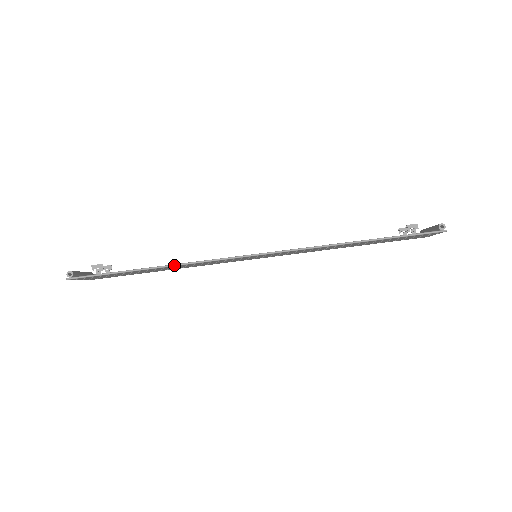
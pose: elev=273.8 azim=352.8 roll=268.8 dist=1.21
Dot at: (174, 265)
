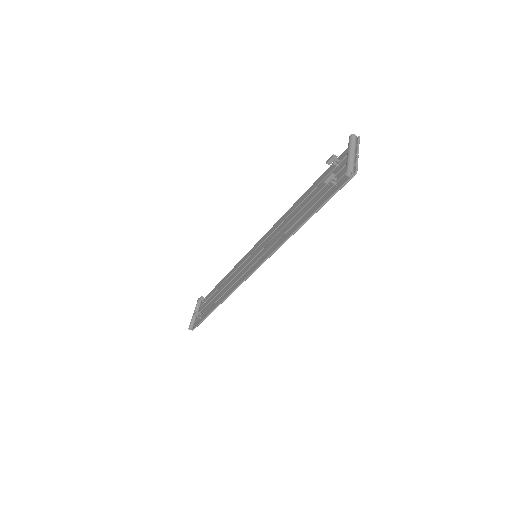
Dot at: occluded
